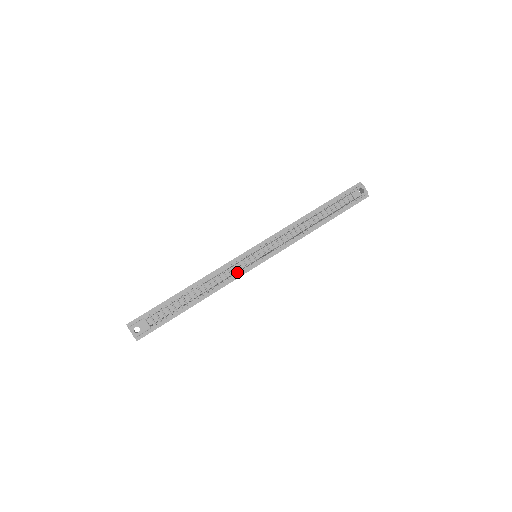
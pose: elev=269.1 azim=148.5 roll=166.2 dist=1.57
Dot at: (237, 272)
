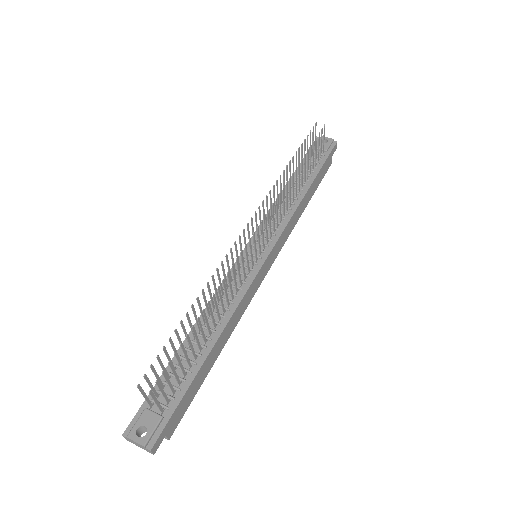
Dot at: occluded
